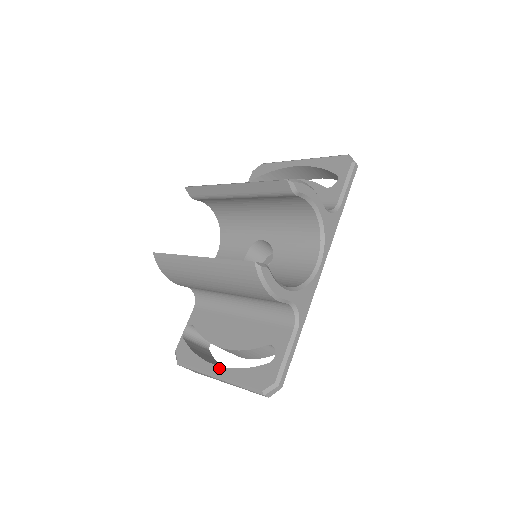
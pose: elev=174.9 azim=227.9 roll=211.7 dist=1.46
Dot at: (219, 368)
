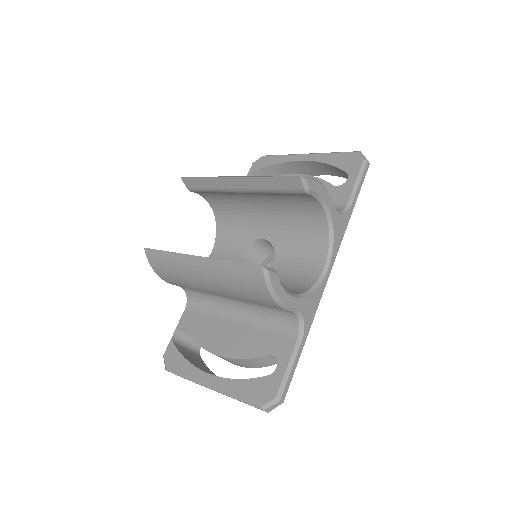
Dot at: (213, 377)
